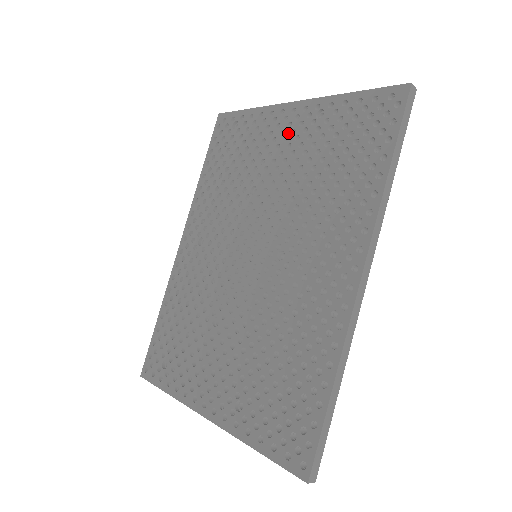
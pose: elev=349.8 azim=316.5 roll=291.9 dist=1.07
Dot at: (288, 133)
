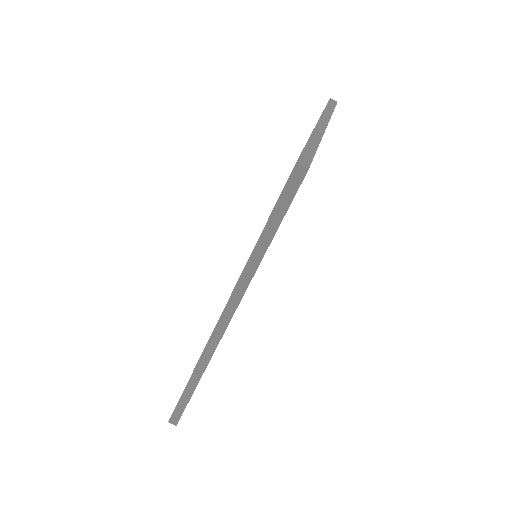
Dot at: occluded
